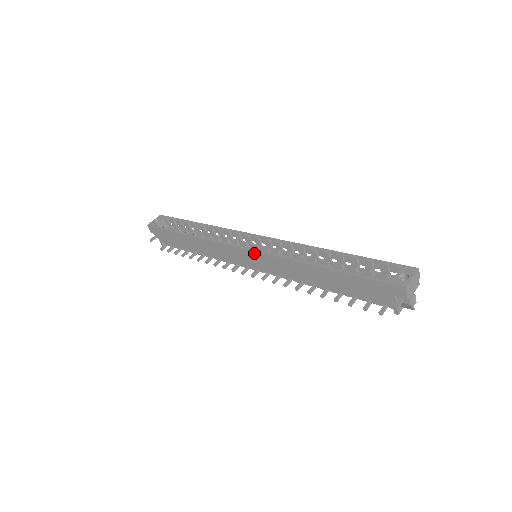
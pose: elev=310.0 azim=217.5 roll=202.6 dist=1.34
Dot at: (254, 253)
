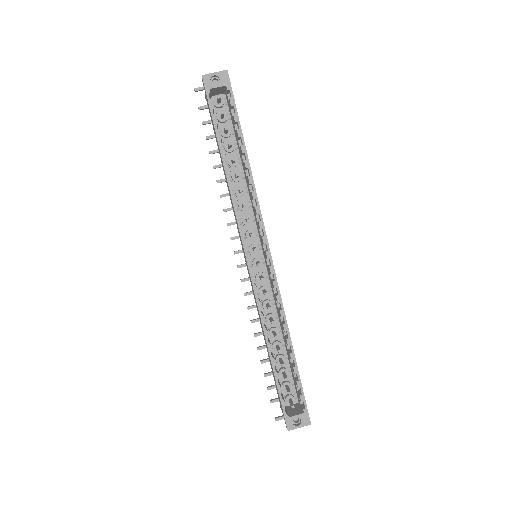
Dot at: (249, 273)
